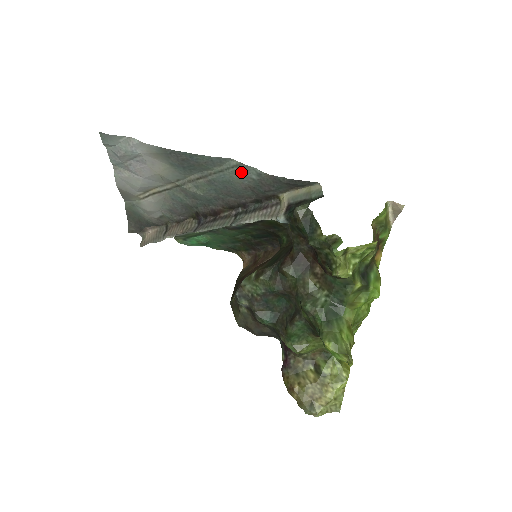
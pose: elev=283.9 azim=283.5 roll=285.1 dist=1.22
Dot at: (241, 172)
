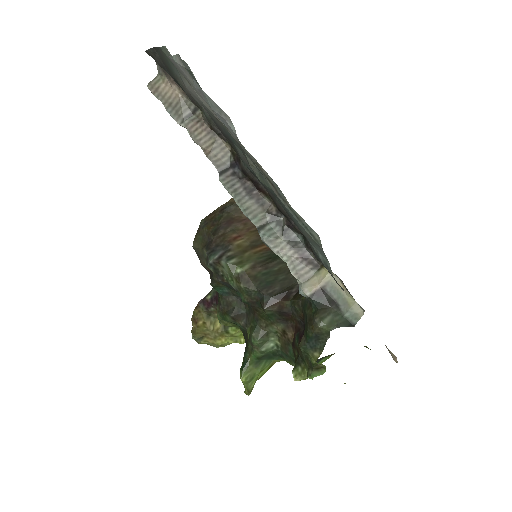
Dot at: (314, 242)
